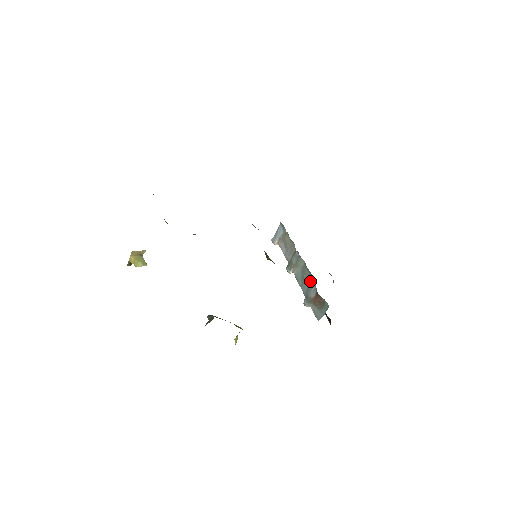
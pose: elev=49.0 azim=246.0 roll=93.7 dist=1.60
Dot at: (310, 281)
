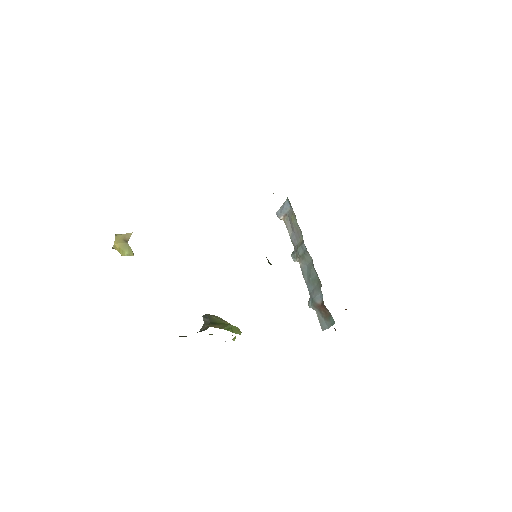
Dot at: (317, 284)
